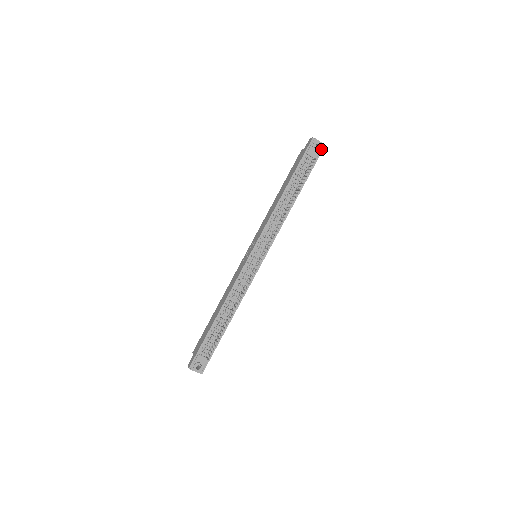
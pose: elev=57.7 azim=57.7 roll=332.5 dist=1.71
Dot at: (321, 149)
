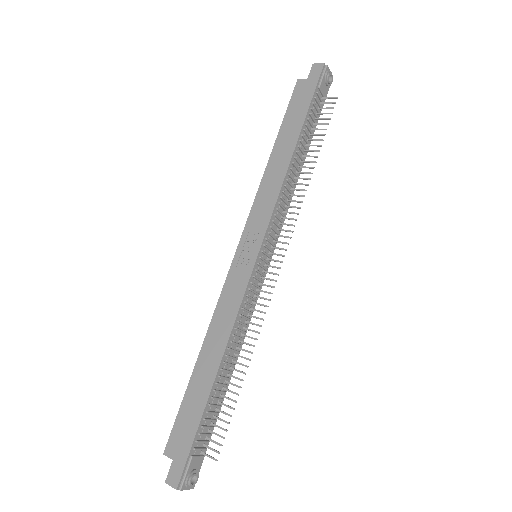
Dot at: (330, 84)
